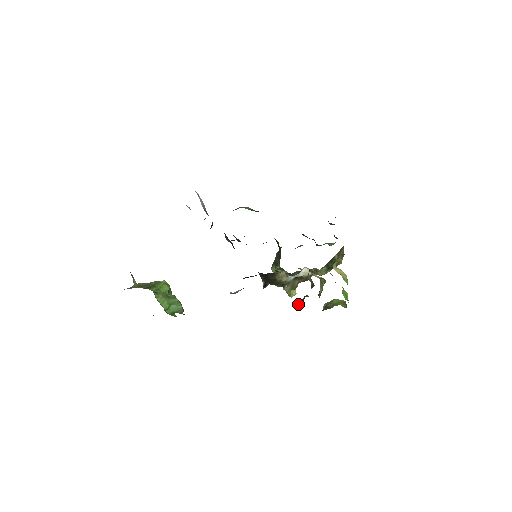
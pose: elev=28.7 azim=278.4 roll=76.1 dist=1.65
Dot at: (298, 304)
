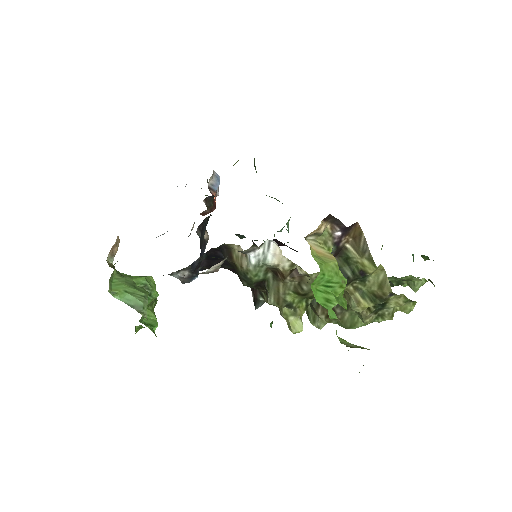
Dot at: occluded
